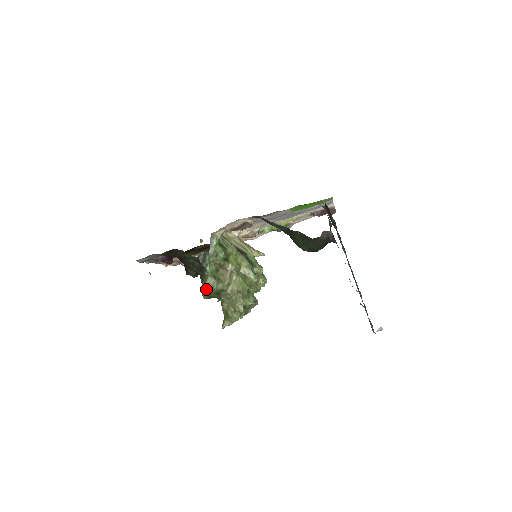
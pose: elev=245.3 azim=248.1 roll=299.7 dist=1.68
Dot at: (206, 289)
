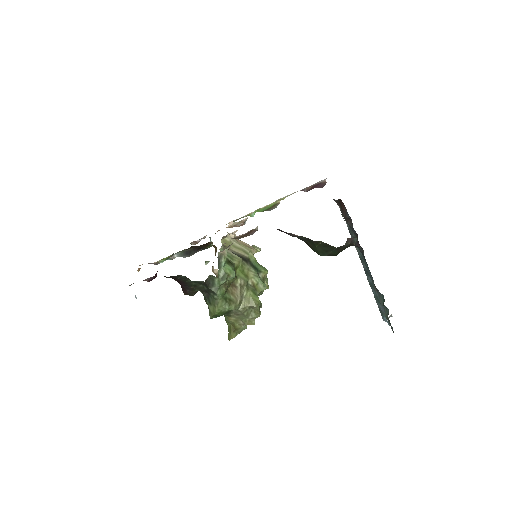
Dot at: (216, 313)
